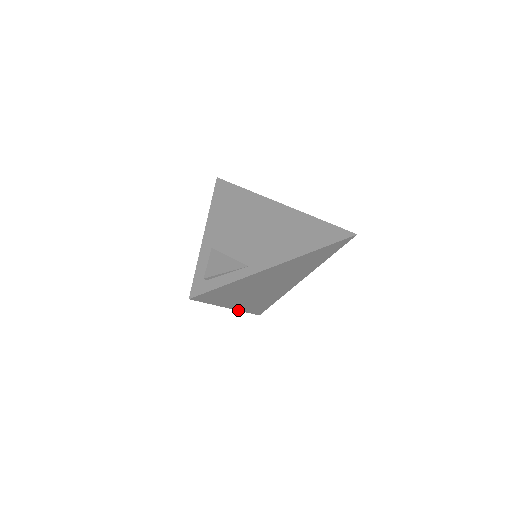
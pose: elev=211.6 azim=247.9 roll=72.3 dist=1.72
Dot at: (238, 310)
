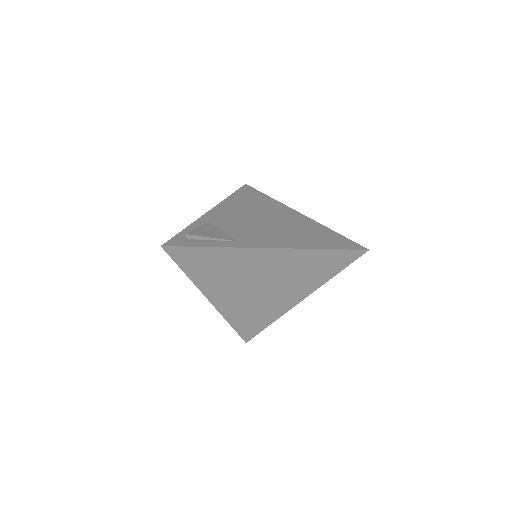
Dot at: (220, 313)
